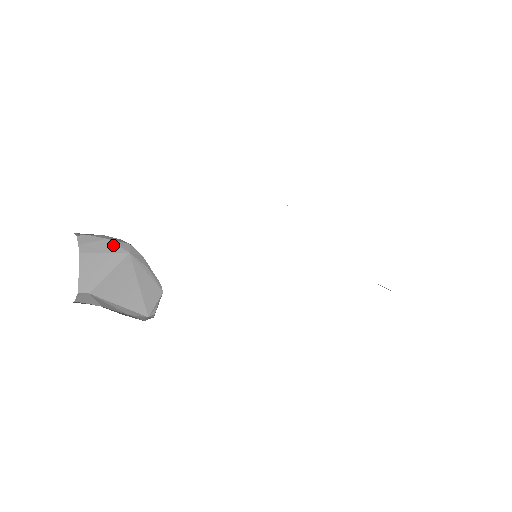
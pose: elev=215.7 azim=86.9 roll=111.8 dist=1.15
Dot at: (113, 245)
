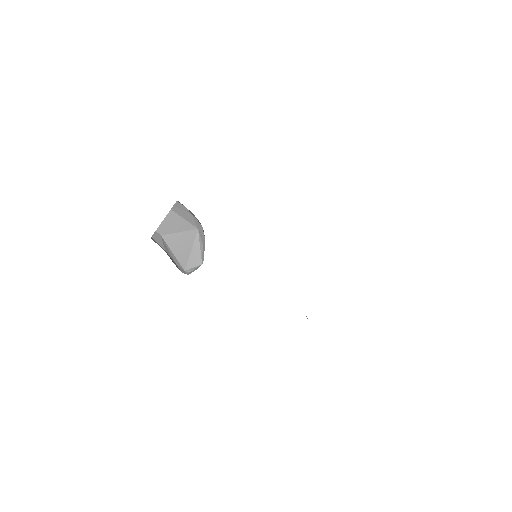
Dot at: (192, 219)
